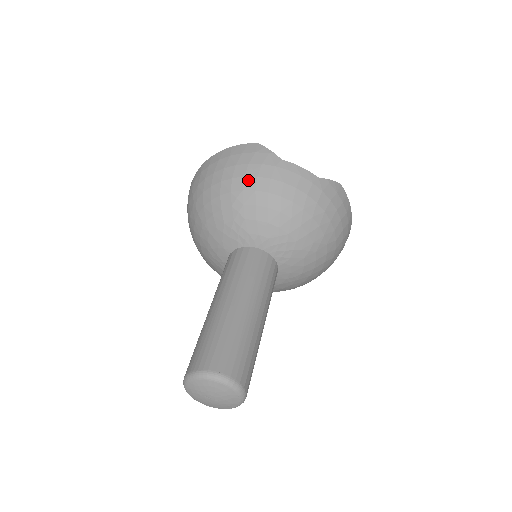
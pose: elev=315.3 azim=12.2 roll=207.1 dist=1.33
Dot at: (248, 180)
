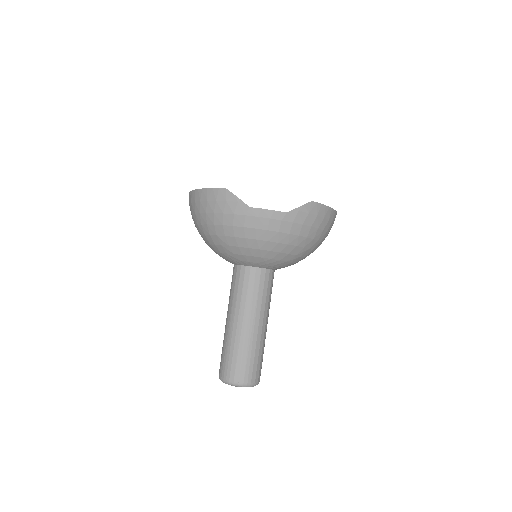
Dot at: (226, 228)
